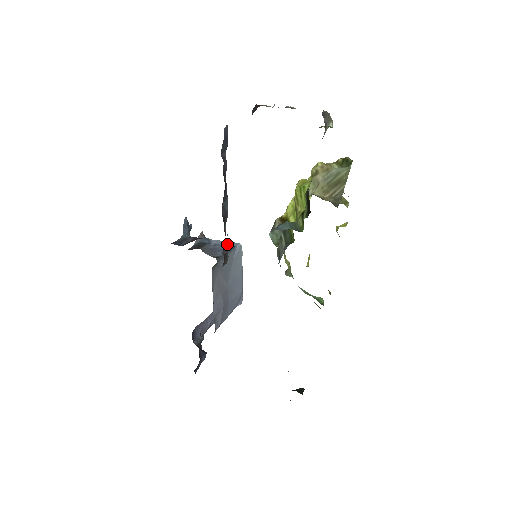
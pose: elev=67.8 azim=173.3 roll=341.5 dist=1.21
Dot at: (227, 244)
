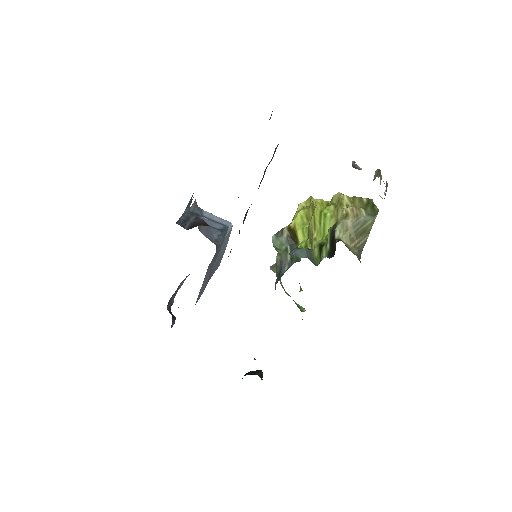
Dot at: (219, 221)
